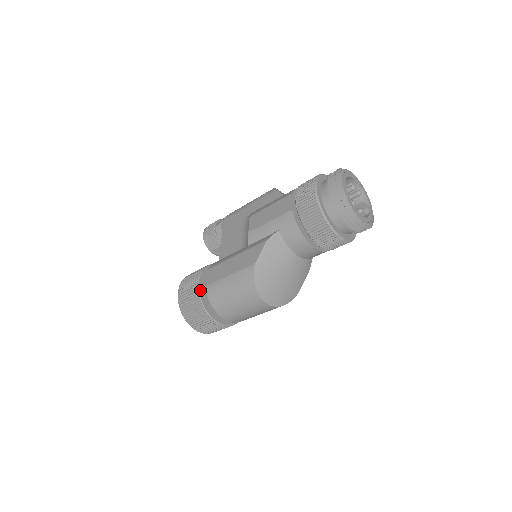
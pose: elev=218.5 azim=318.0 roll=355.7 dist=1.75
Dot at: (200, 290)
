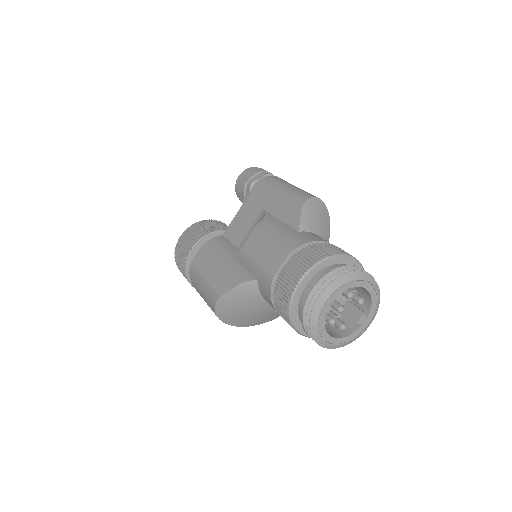
Dot at: (189, 259)
